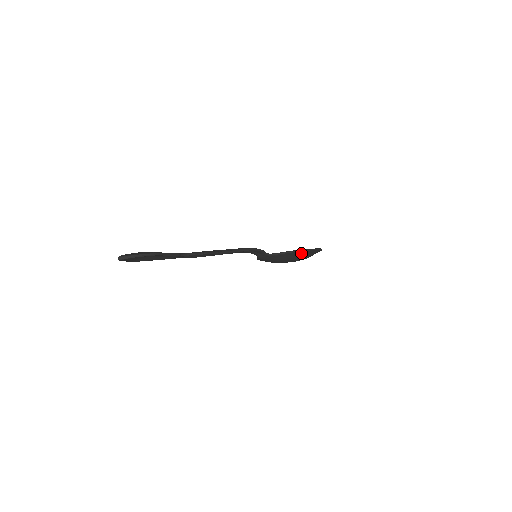
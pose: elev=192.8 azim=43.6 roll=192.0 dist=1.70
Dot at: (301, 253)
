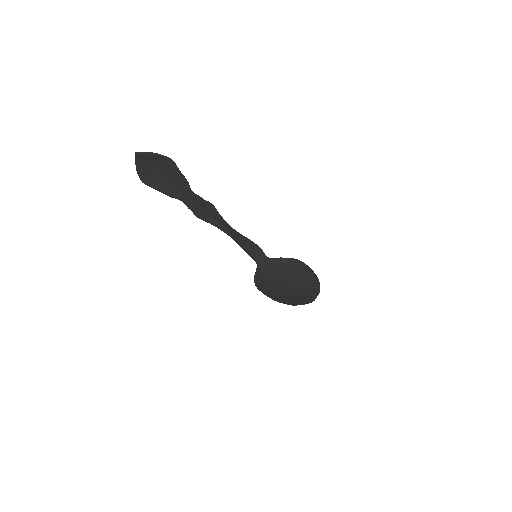
Dot at: (301, 268)
